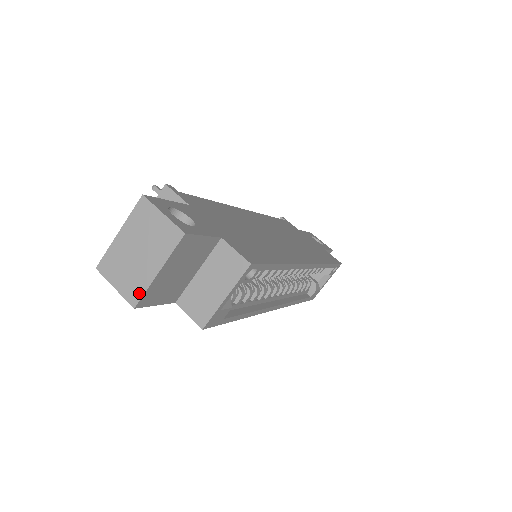
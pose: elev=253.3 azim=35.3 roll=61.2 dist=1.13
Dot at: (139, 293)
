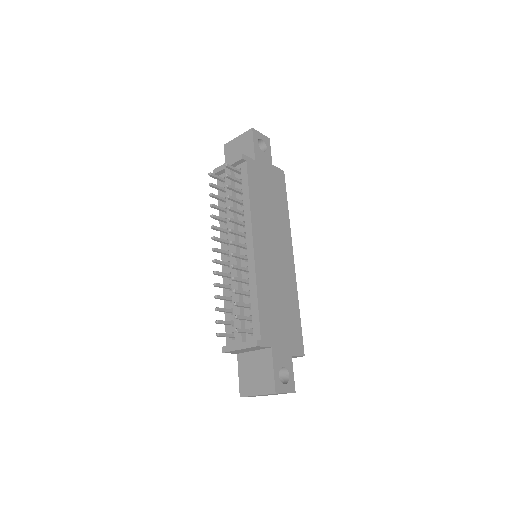
Dot at: occluded
